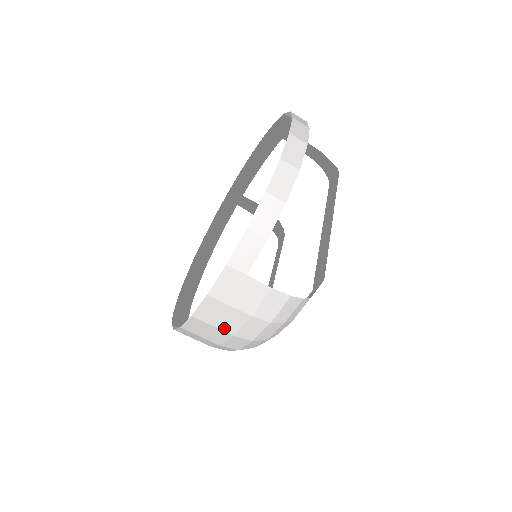
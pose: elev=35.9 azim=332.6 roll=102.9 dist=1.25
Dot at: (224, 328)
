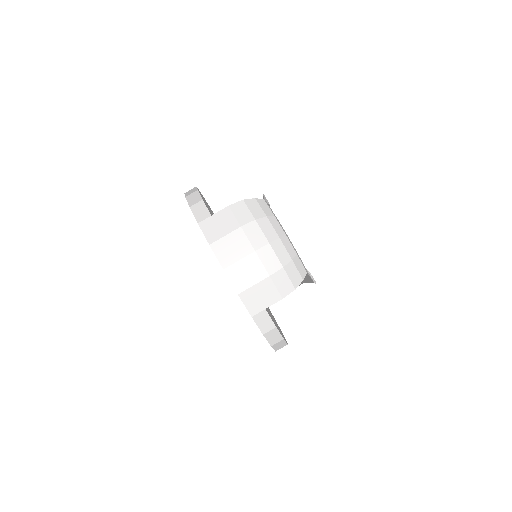
Dot at: (245, 253)
